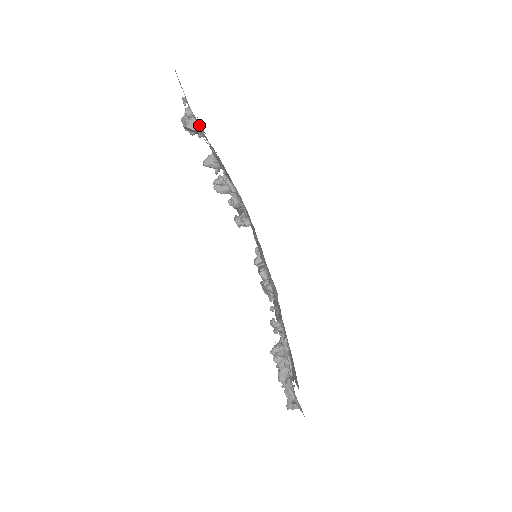
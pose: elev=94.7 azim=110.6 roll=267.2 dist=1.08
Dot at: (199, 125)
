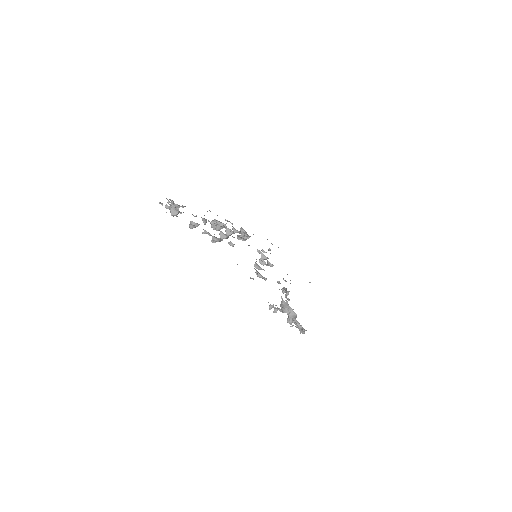
Dot at: (176, 210)
